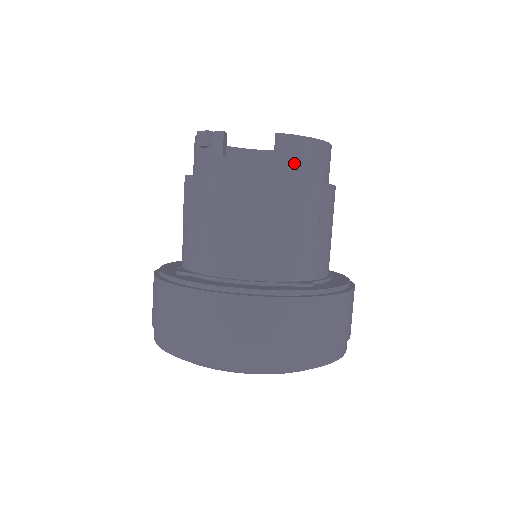
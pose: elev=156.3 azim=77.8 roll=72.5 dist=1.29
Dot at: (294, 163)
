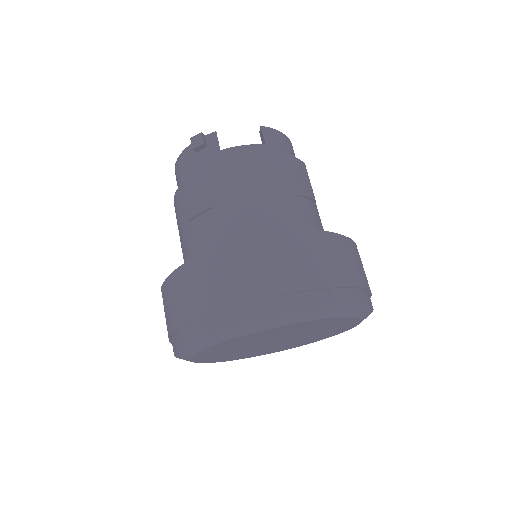
Dot at: (280, 149)
